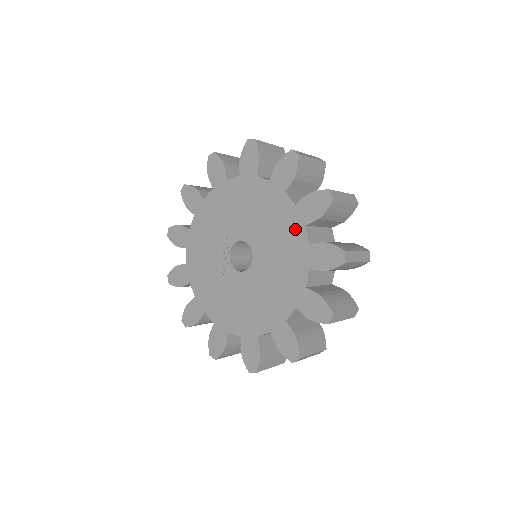
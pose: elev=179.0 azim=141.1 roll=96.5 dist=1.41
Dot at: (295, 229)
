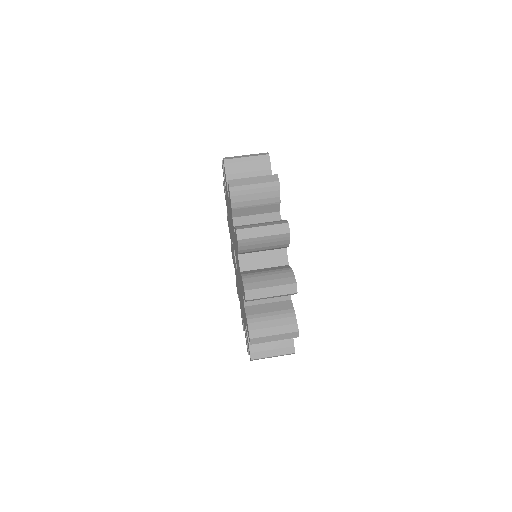
Dot at: occluded
